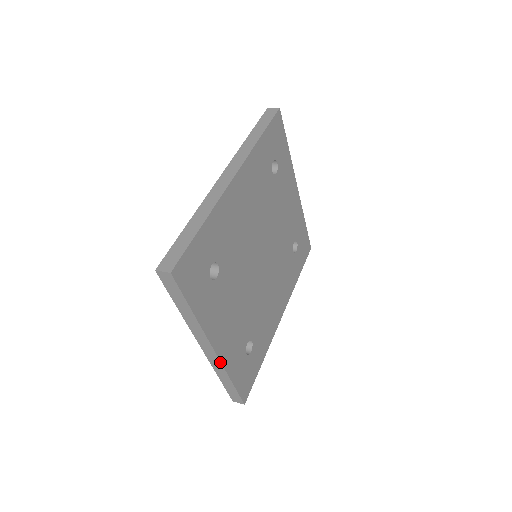
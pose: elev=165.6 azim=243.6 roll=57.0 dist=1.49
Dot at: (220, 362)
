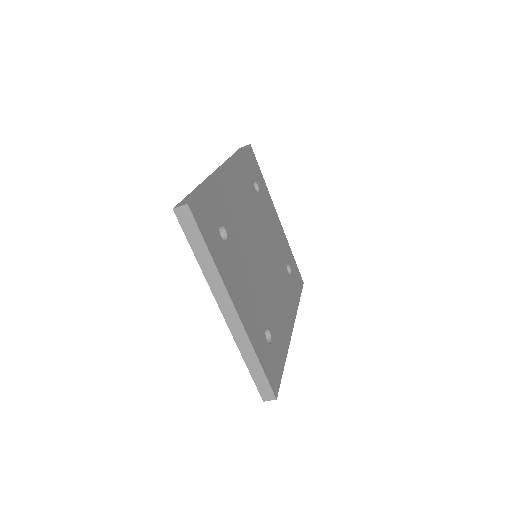
Dot at: (243, 329)
